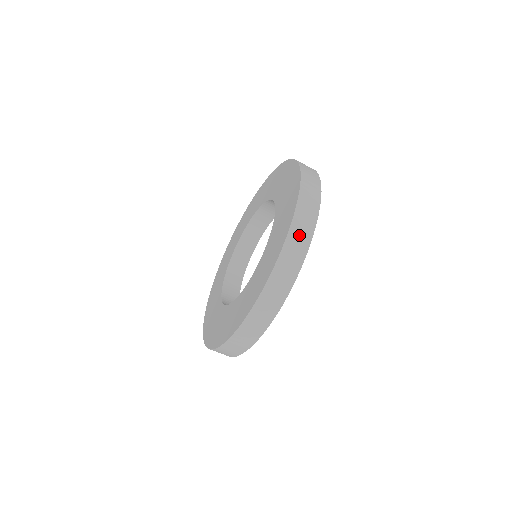
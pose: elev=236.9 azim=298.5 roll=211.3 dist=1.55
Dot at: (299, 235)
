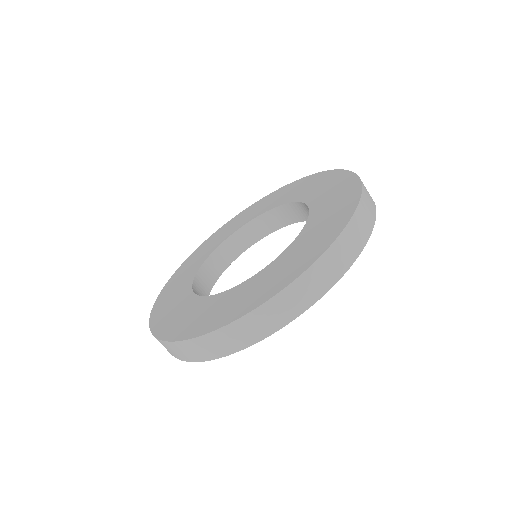
Dot at: (291, 301)
